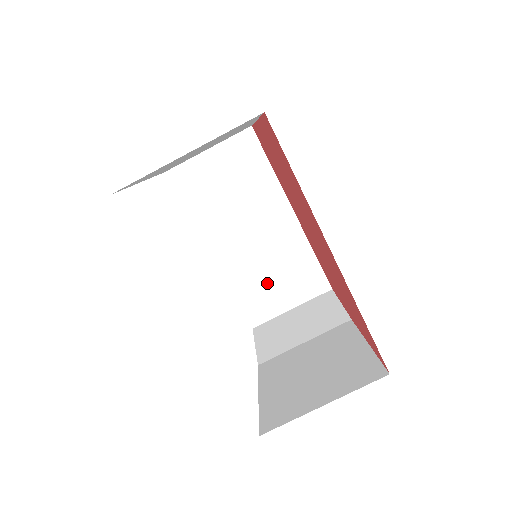
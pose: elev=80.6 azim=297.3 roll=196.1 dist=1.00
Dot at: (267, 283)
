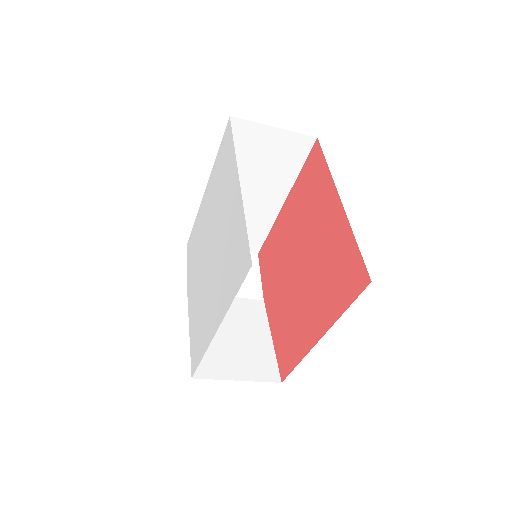
Dot at: occluded
